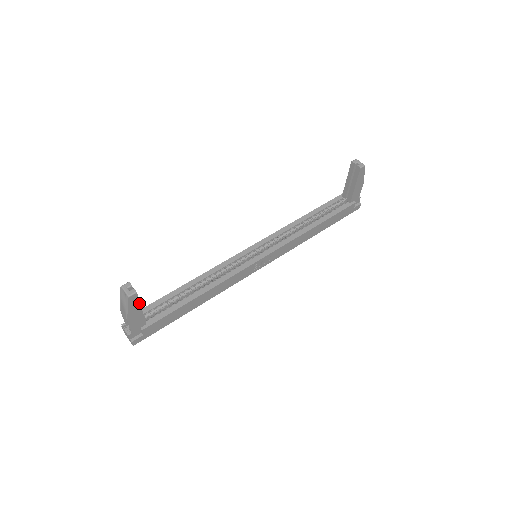
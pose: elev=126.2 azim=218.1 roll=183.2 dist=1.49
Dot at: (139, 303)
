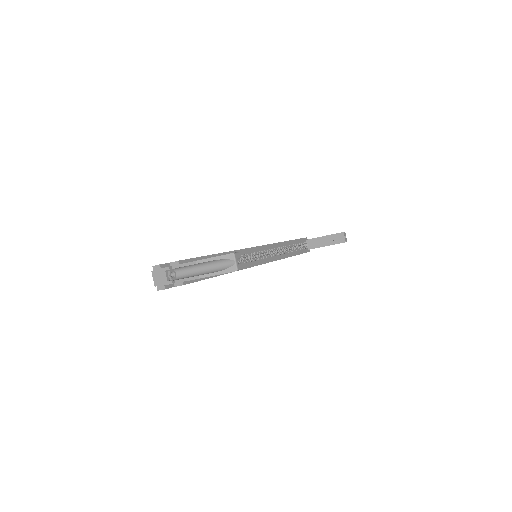
Dot at: occluded
